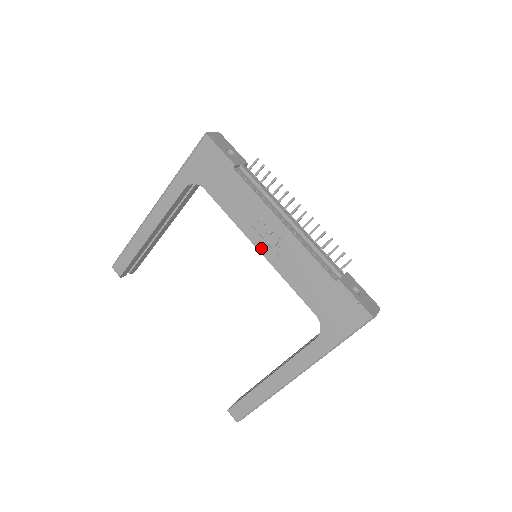
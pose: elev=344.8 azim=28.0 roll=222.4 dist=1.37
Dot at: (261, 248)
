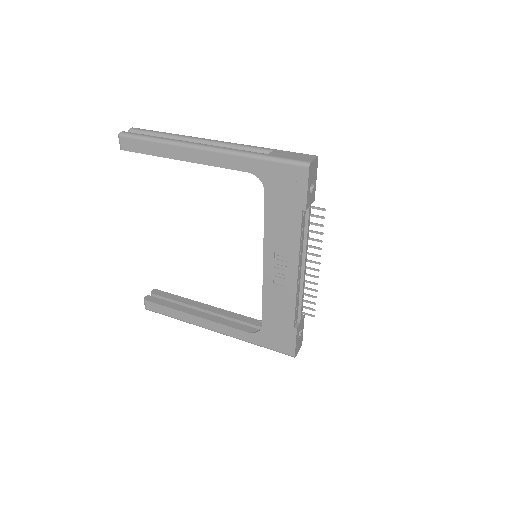
Dot at: (266, 267)
